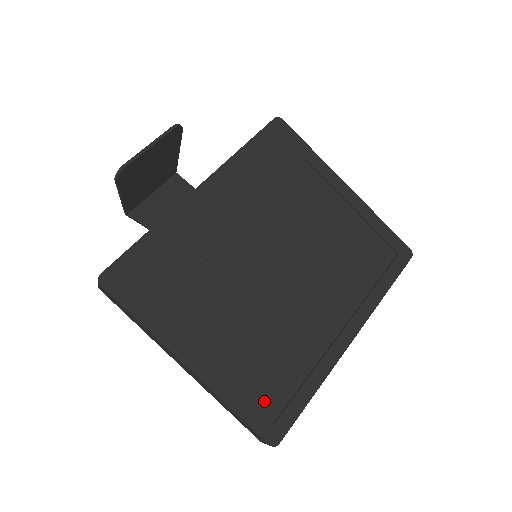
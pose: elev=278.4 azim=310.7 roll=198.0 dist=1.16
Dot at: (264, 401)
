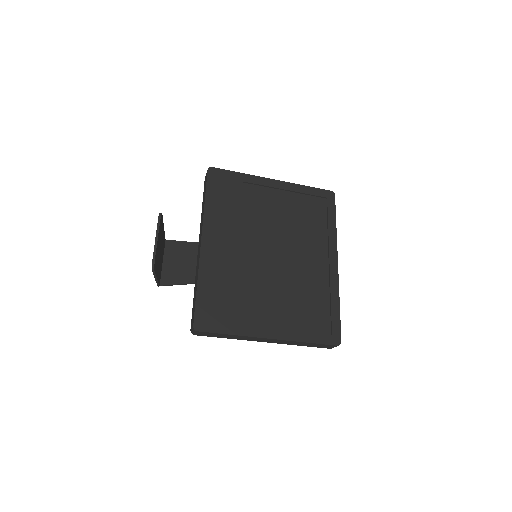
Dot at: (319, 327)
